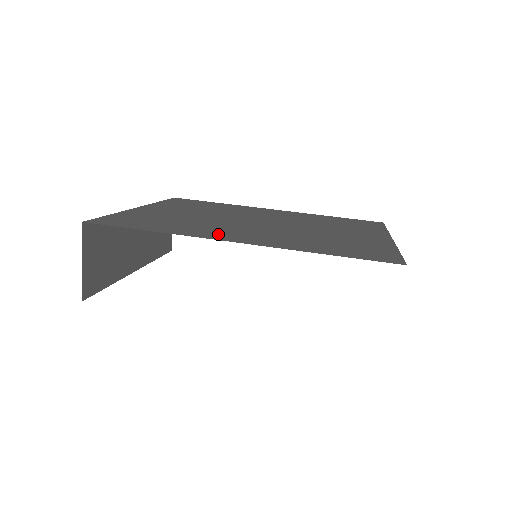
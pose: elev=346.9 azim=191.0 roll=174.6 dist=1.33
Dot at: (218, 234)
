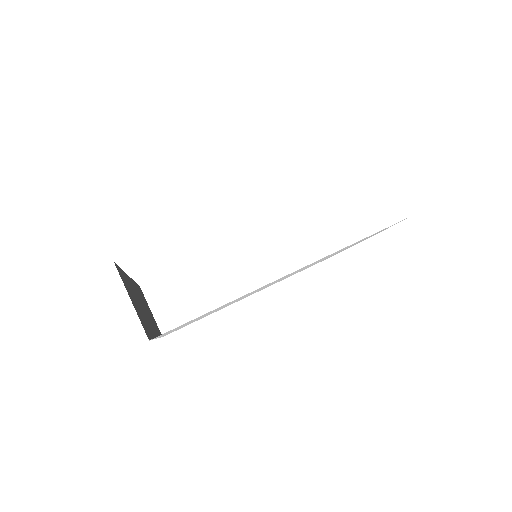
Dot at: occluded
